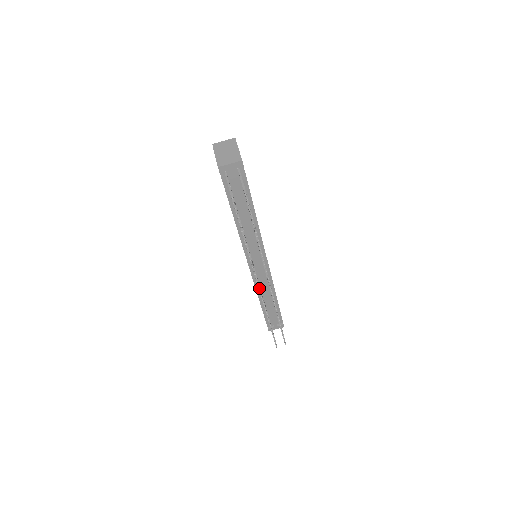
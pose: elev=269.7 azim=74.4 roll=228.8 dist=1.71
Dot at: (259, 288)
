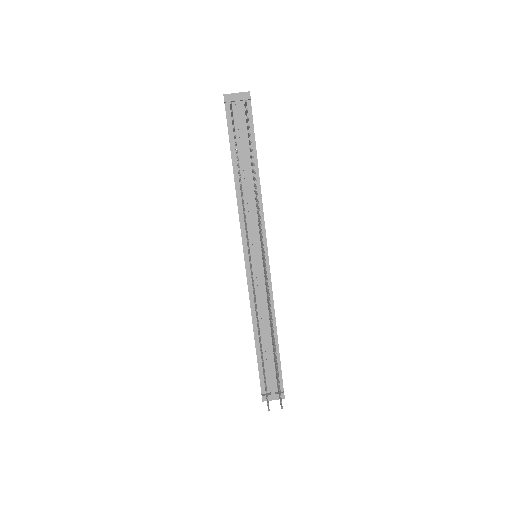
Dot at: (251, 269)
